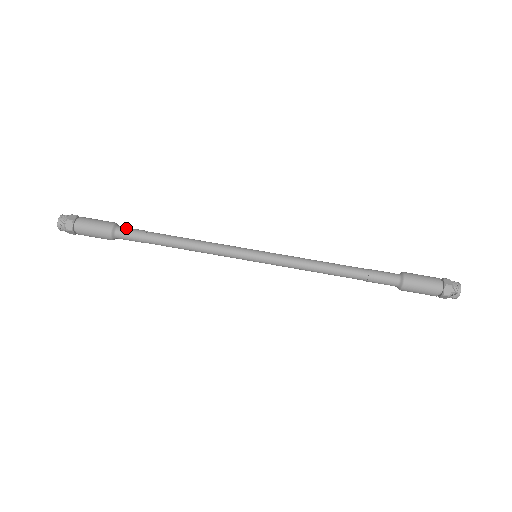
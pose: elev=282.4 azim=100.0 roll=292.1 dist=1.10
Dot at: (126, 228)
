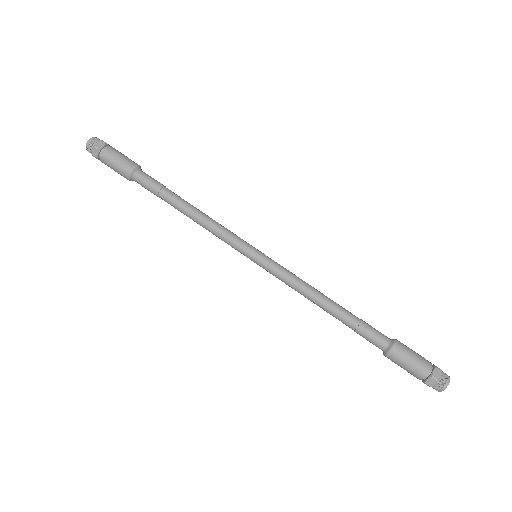
Dot at: (145, 175)
